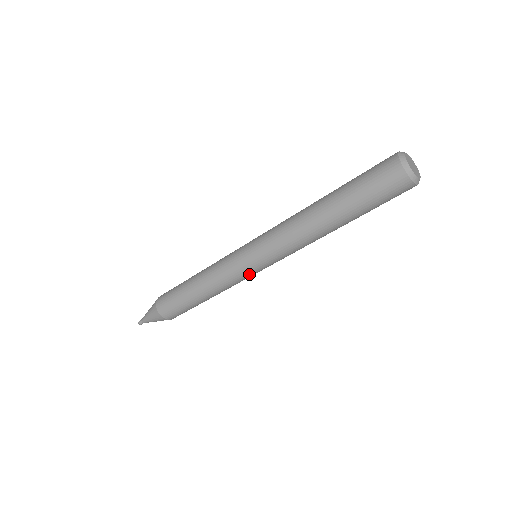
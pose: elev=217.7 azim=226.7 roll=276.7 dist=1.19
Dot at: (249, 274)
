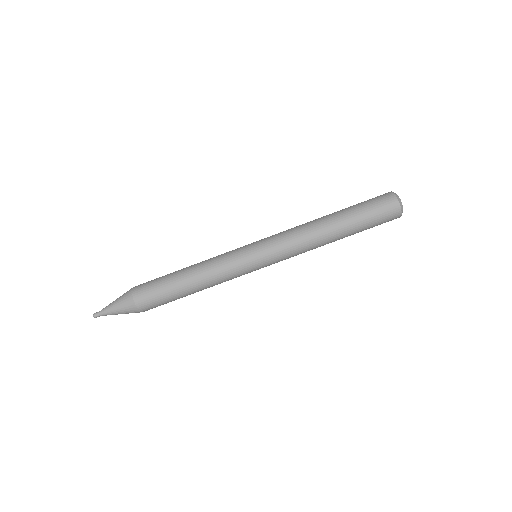
Dot at: (246, 261)
